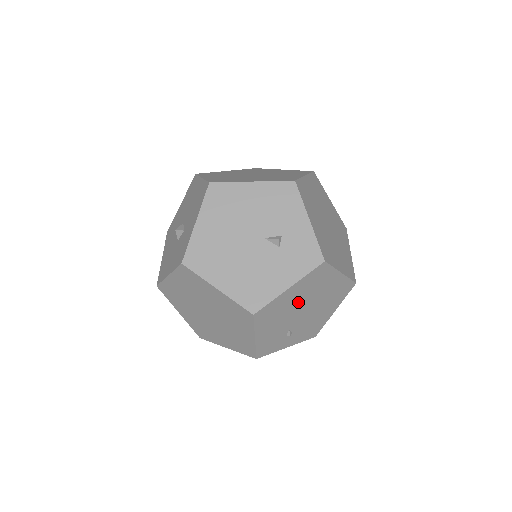
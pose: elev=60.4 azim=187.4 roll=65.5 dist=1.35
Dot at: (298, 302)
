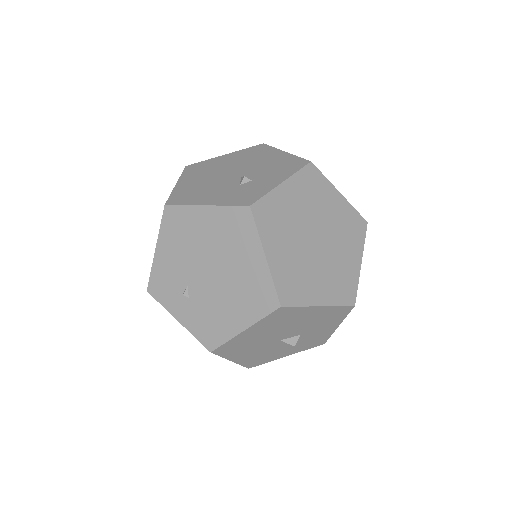
Dot at: (208, 246)
